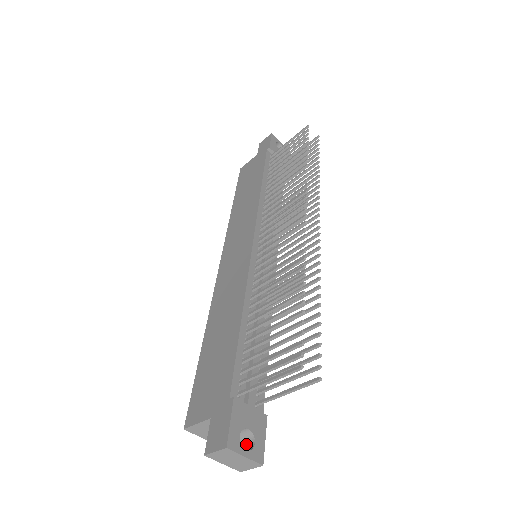
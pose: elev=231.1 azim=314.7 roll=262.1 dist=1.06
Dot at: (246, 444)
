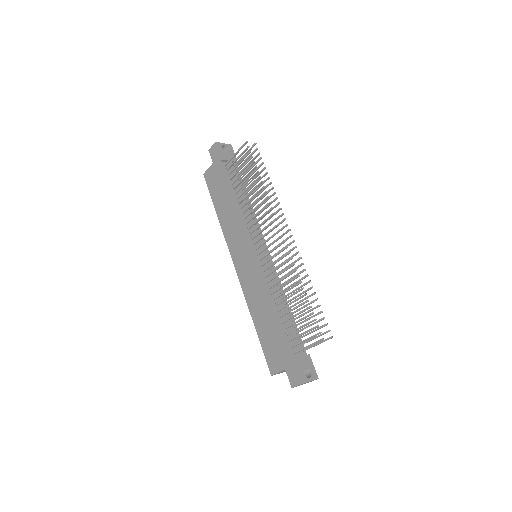
Dot at: (306, 373)
